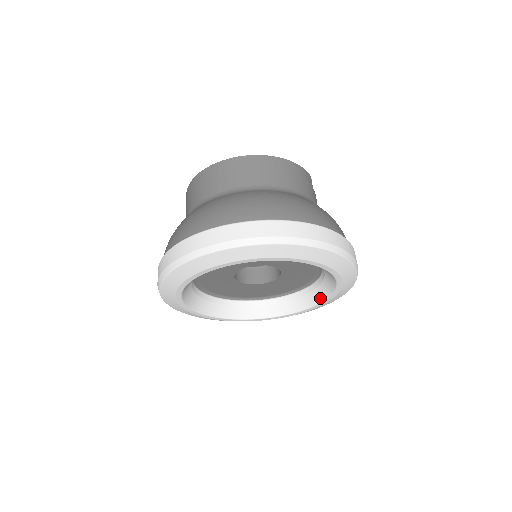
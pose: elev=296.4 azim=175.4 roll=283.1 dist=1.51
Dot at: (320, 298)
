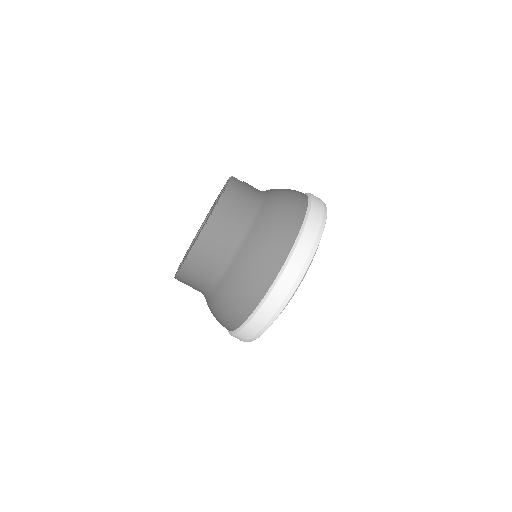
Dot at: occluded
